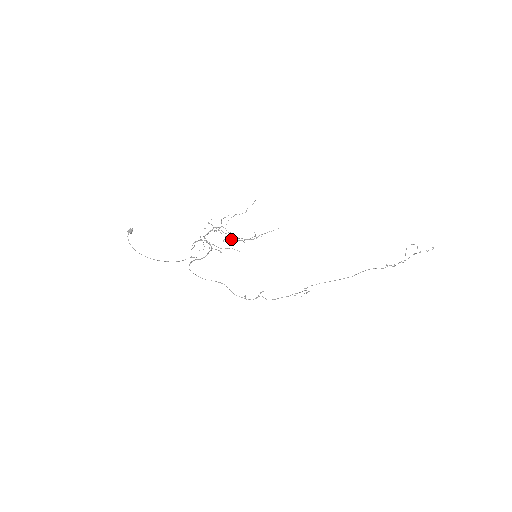
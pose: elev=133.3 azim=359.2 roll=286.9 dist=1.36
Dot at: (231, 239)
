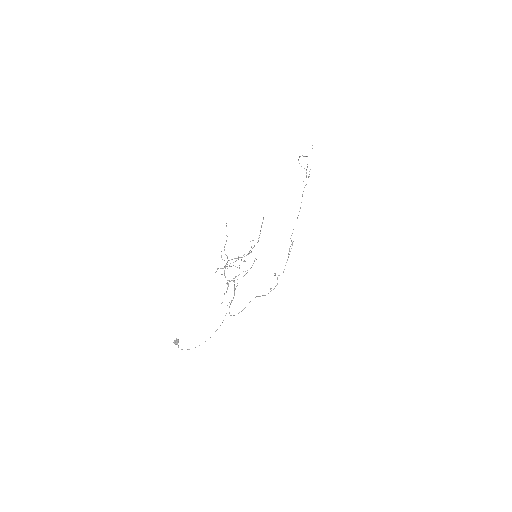
Dot at: occluded
